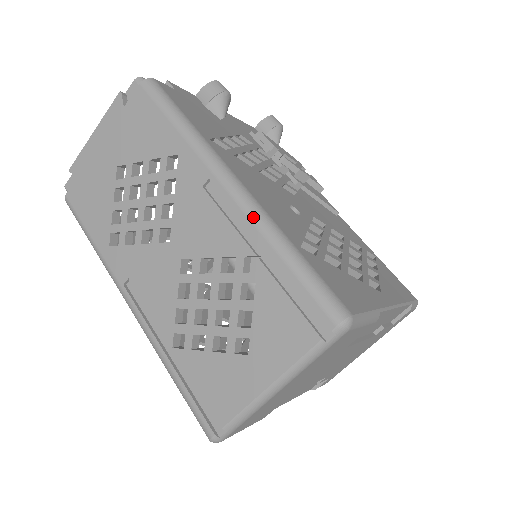
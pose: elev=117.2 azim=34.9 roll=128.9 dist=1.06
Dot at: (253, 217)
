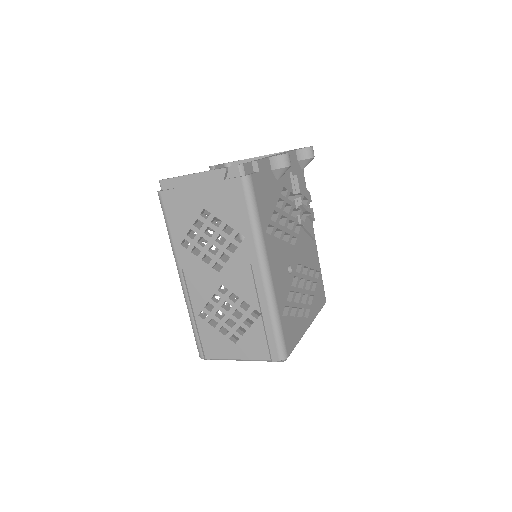
Dot at: (268, 297)
